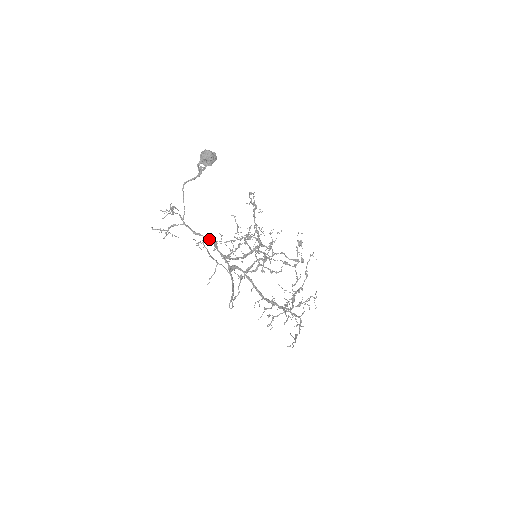
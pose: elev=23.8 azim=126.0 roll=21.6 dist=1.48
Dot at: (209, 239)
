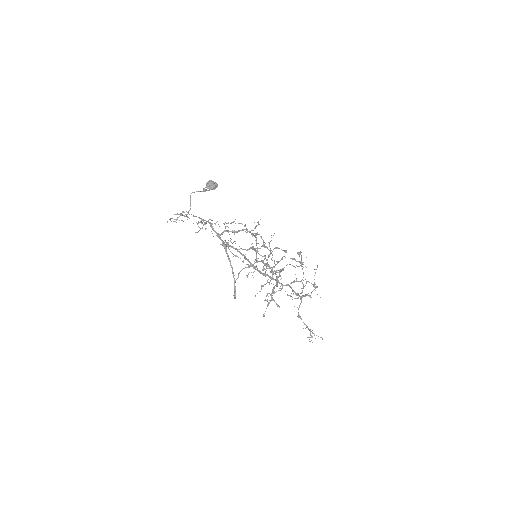
Dot at: occluded
